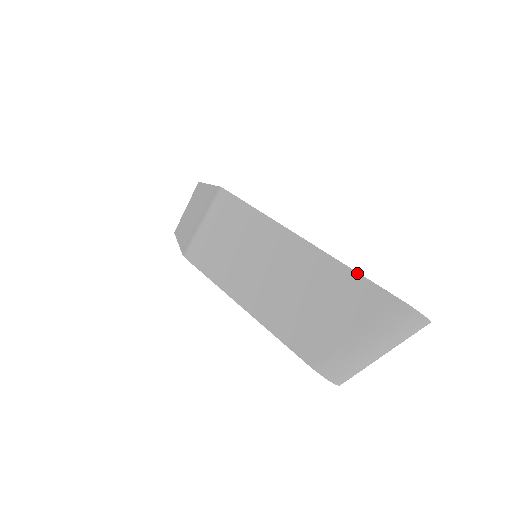
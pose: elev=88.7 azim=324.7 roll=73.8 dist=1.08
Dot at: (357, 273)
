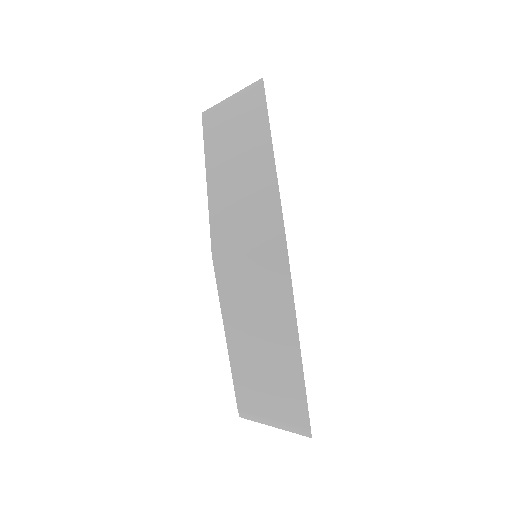
Dot at: (306, 399)
